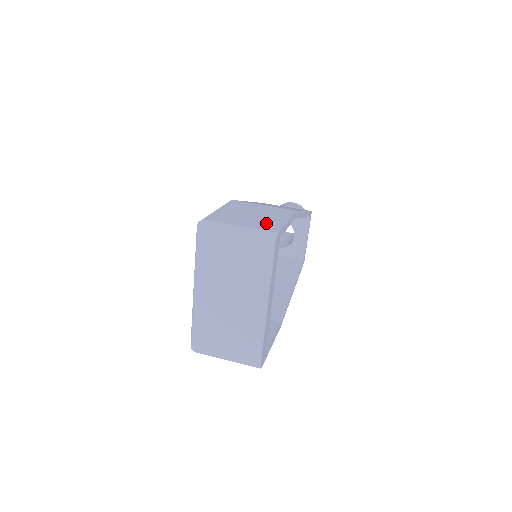
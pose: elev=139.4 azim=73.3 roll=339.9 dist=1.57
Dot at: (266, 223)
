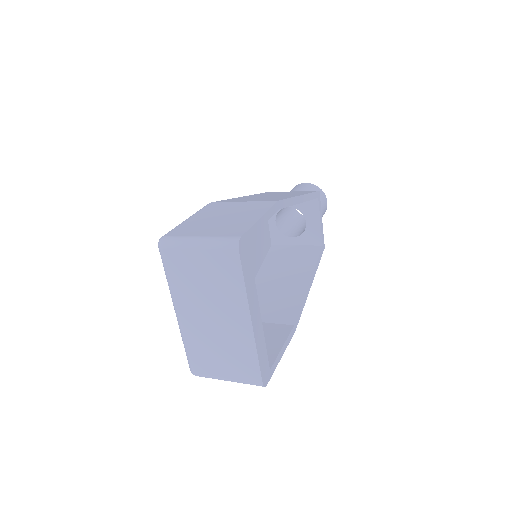
Dot at: (232, 226)
